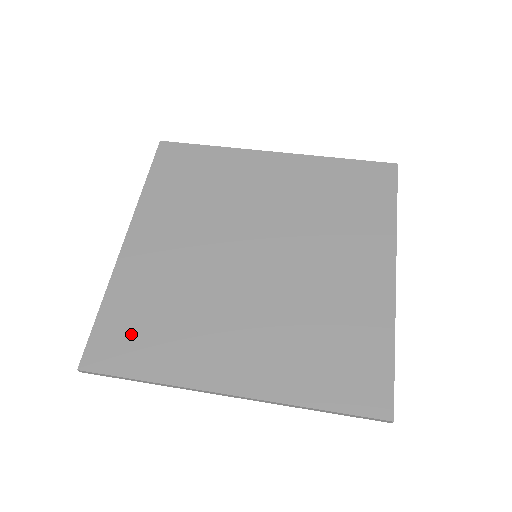
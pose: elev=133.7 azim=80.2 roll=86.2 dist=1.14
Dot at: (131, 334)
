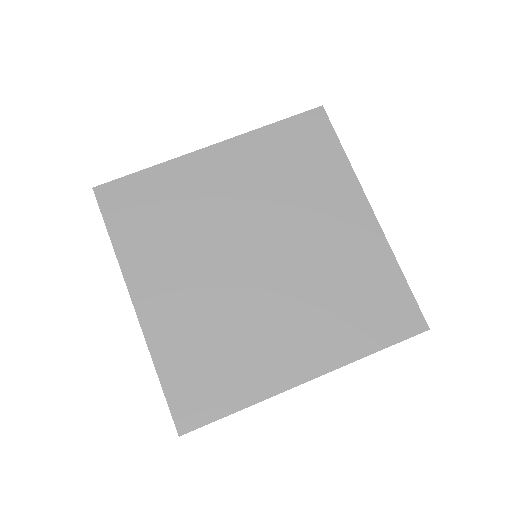
Dot at: (201, 383)
